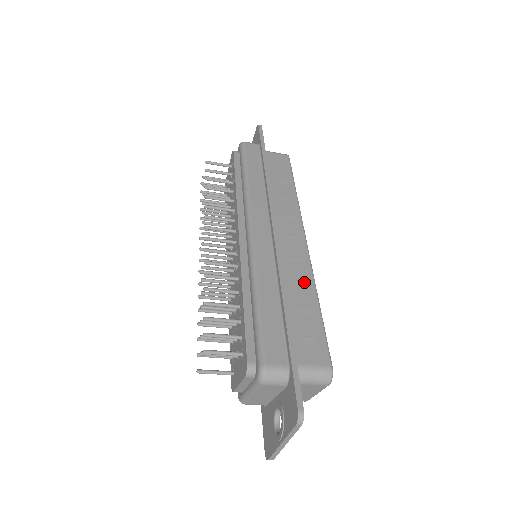
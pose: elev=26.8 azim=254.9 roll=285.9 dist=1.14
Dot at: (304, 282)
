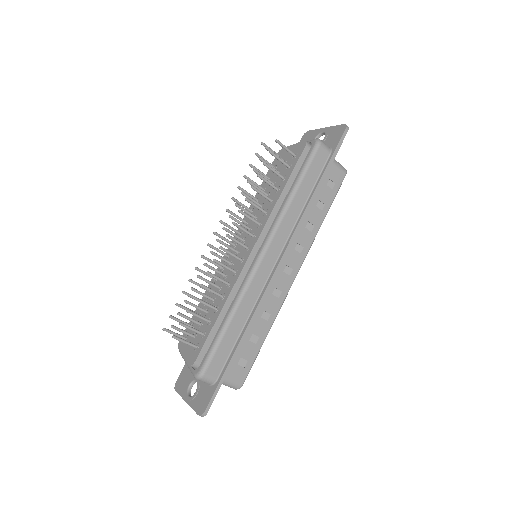
Dot at: (269, 315)
